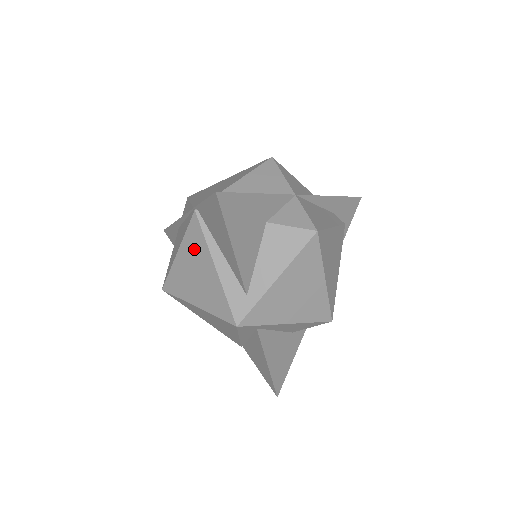
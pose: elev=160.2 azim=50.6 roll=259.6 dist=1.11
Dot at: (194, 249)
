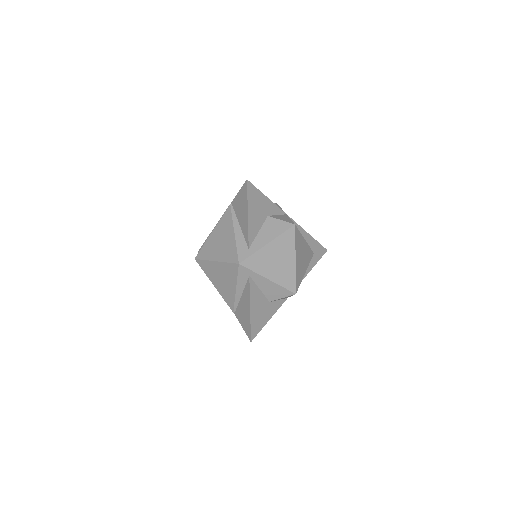
Dot at: (224, 226)
